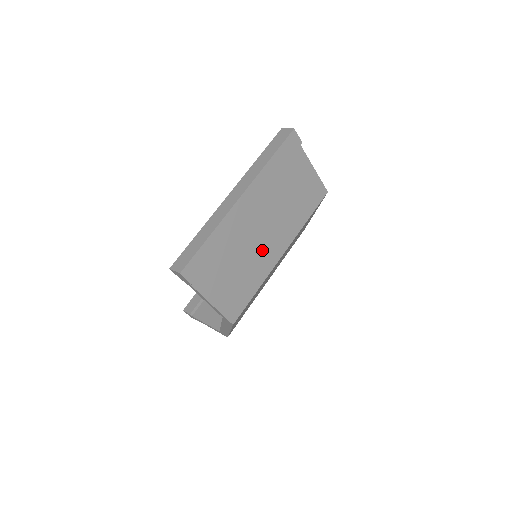
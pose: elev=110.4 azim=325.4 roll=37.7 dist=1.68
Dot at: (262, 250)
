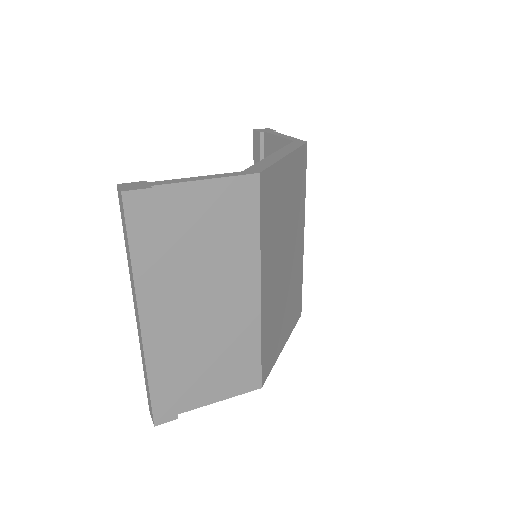
Dot at: (227, 318)
